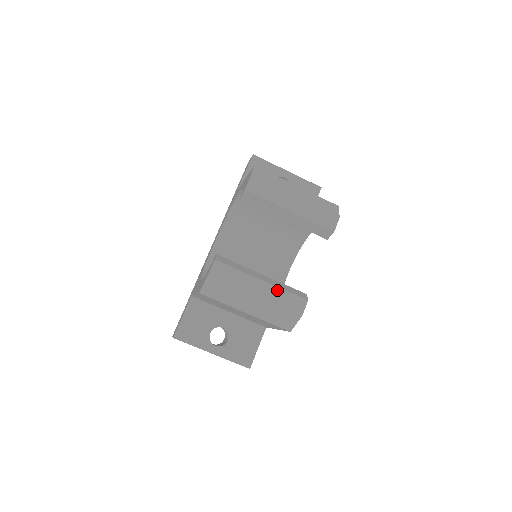
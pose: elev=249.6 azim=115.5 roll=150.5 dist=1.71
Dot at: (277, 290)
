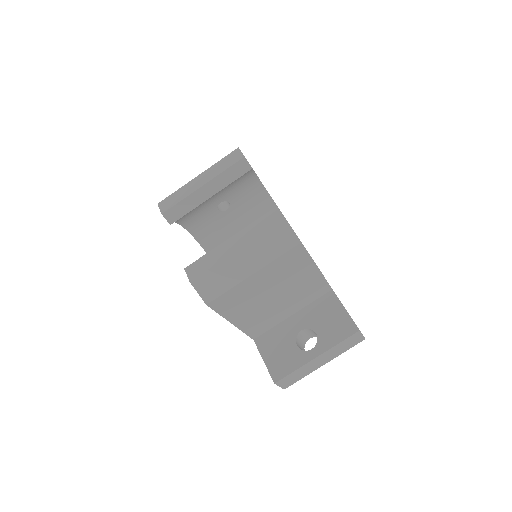
Dot at: (247, 229)
